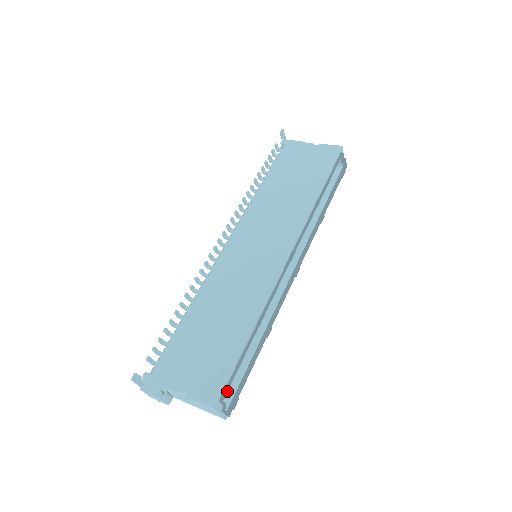
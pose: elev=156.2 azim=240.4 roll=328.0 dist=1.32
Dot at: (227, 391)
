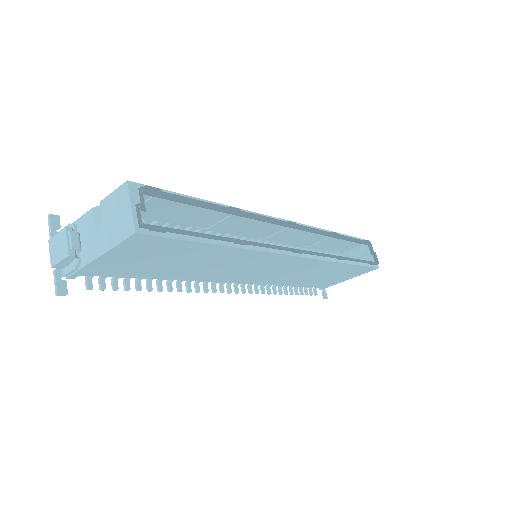
Dot at: (155, 188)
